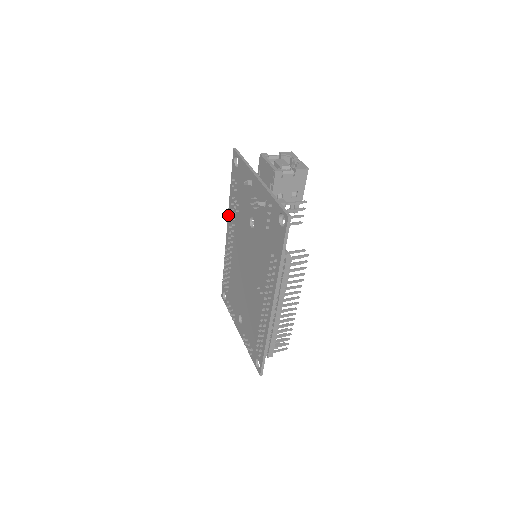
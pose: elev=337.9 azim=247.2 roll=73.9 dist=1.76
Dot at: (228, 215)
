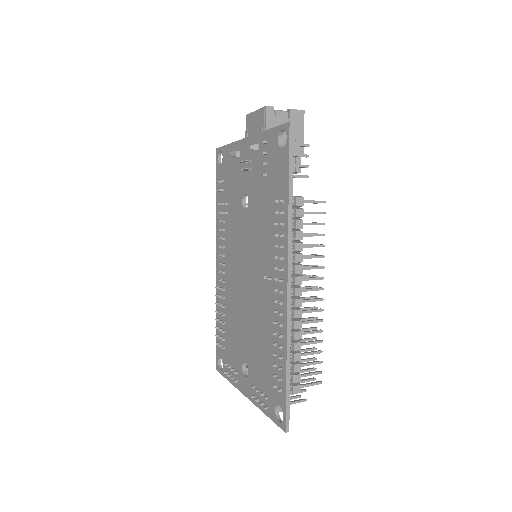
Dot at: (216, 237)
